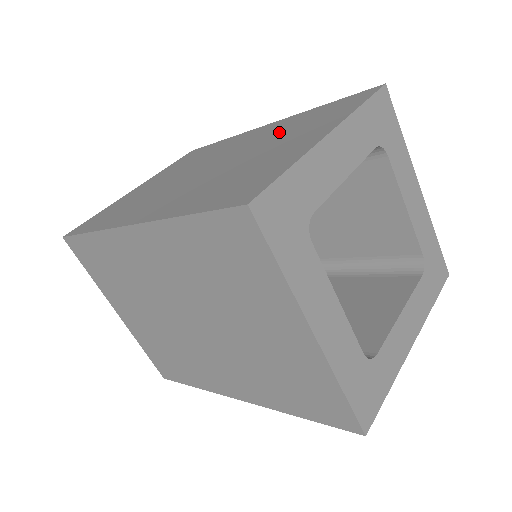
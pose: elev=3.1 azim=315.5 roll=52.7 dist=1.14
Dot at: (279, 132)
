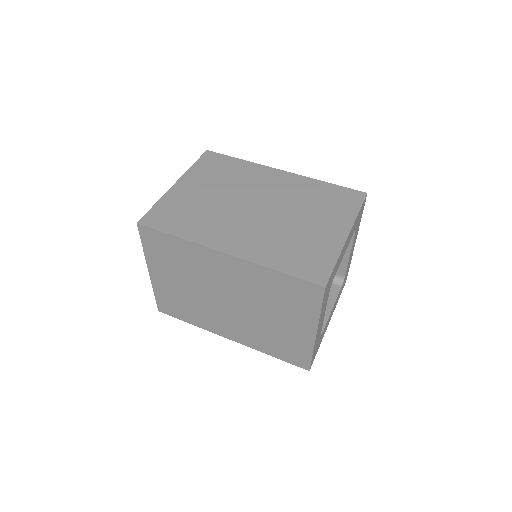
Dot at: (303, 198)
